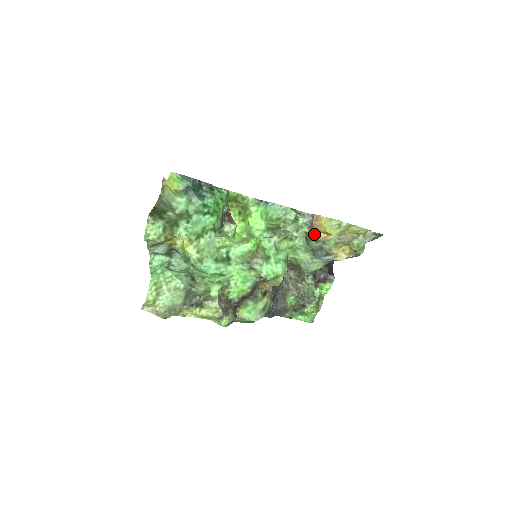
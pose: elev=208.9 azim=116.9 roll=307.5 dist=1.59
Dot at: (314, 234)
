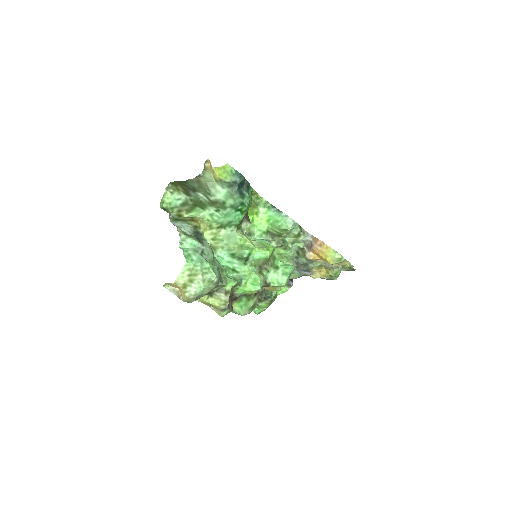
Dot at: (310, 254)
